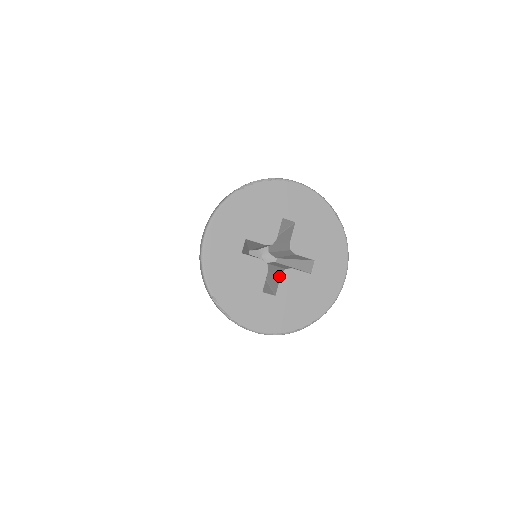
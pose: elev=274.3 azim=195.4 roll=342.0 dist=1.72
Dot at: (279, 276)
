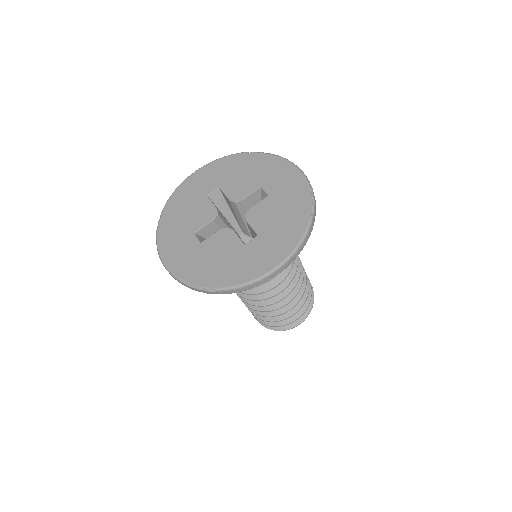
Dot at: (219, 231)
